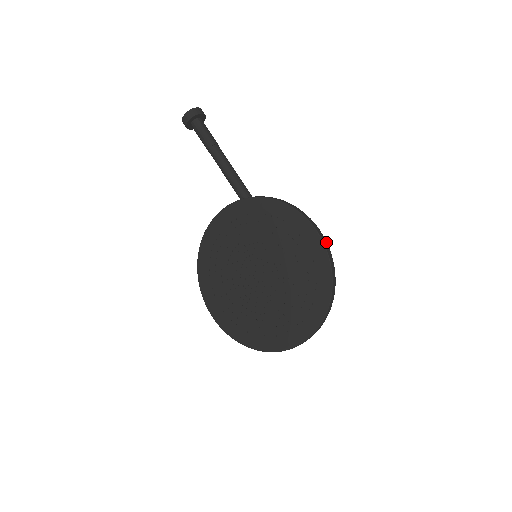
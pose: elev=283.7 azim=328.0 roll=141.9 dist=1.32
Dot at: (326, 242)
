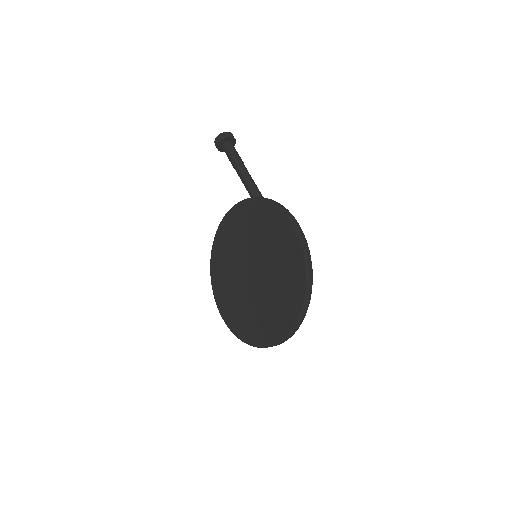
Dot at: (303, 234)
